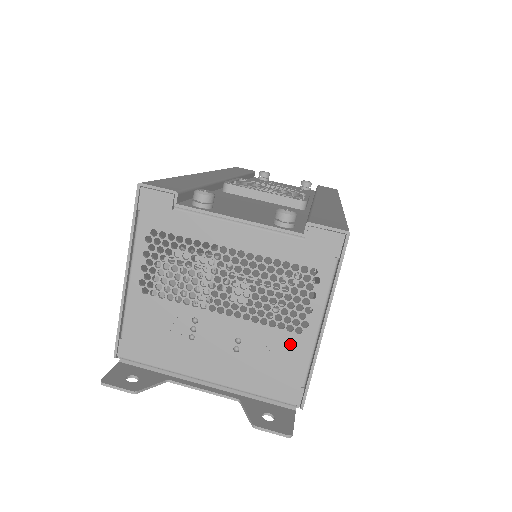
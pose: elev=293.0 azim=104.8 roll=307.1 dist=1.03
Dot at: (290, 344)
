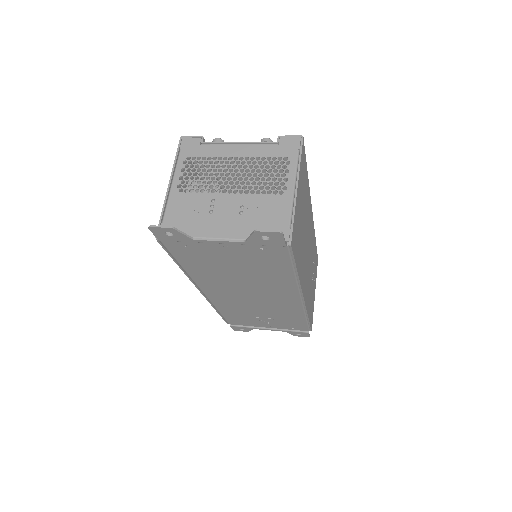
Dot at: (277, 202)
